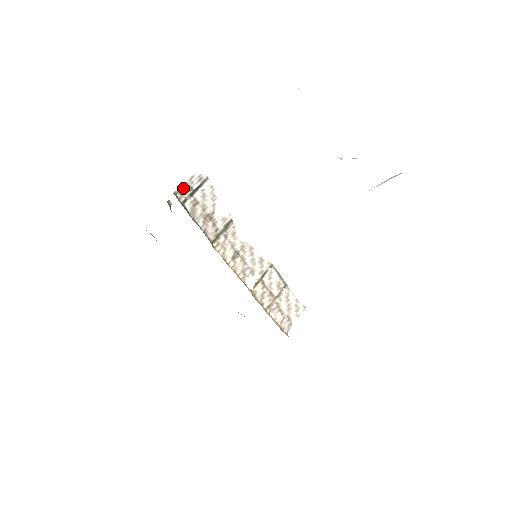
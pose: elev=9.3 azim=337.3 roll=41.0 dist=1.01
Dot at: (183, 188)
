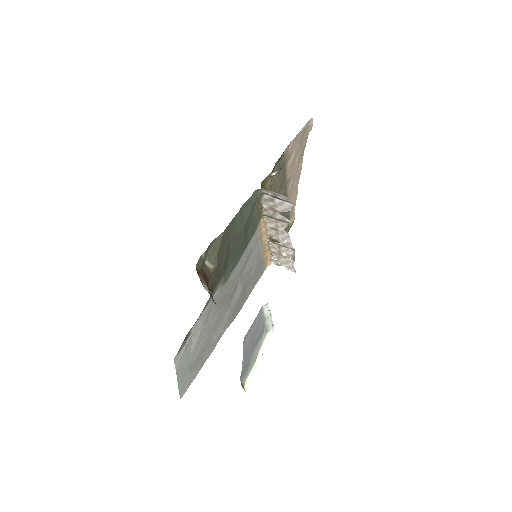
Dot at: (270, 191)
